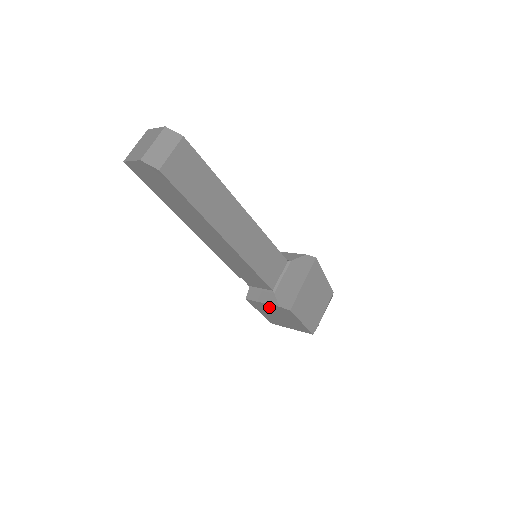
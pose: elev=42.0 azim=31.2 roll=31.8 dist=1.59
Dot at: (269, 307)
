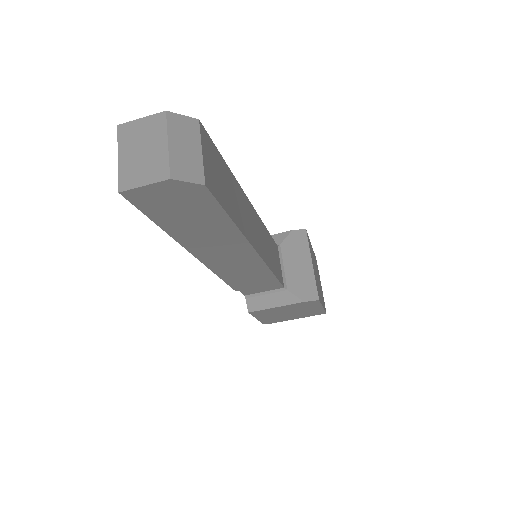
Dot at: (283, 308)
